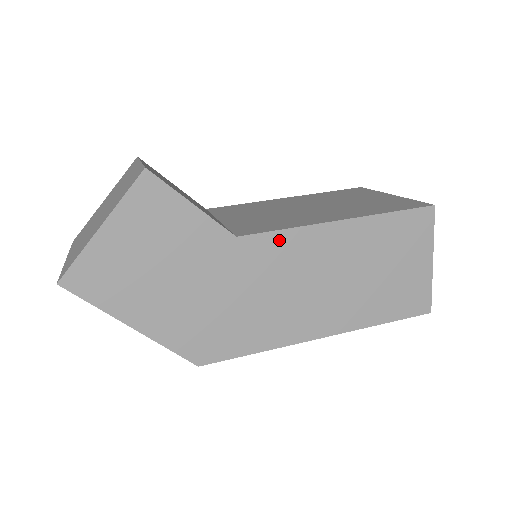
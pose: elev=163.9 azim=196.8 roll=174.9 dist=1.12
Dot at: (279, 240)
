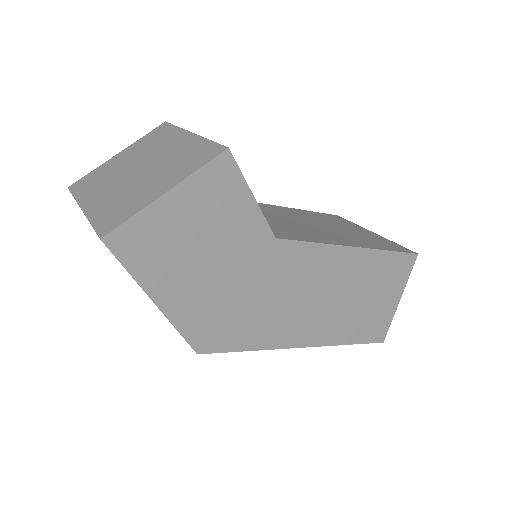
Dot at: (306, 251)
